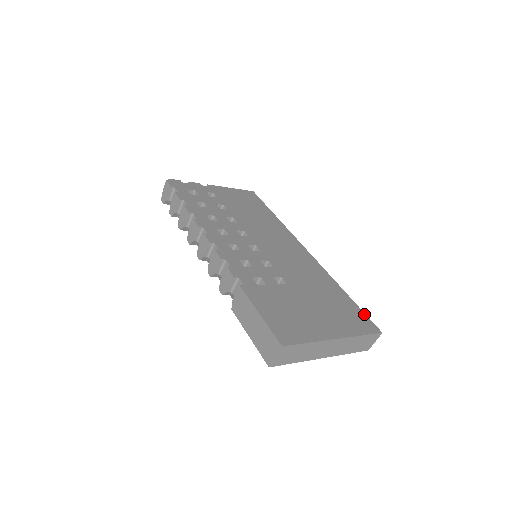
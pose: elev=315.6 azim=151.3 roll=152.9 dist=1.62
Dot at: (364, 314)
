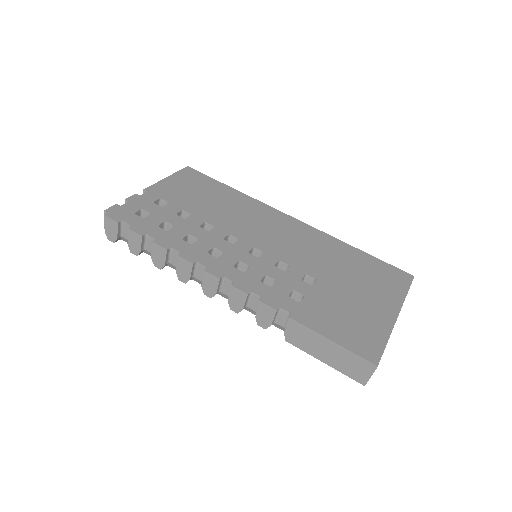
Dot at: (388, 265)
